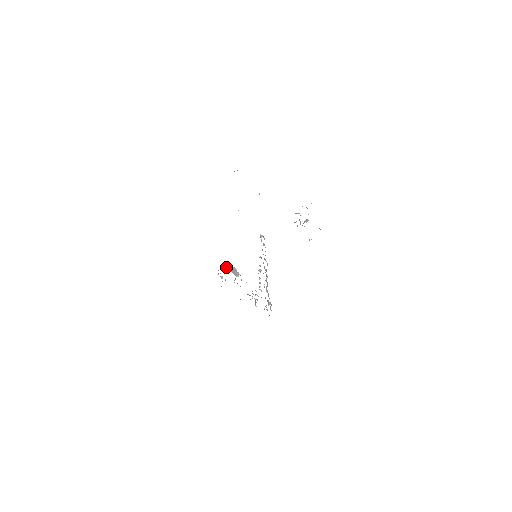
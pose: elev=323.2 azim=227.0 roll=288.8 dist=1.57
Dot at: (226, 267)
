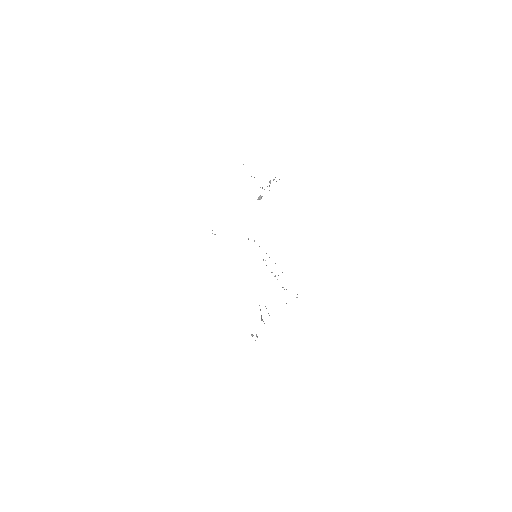
Dot at: occluded
